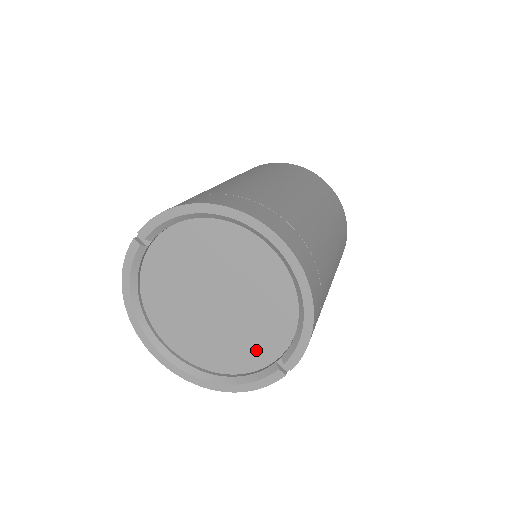
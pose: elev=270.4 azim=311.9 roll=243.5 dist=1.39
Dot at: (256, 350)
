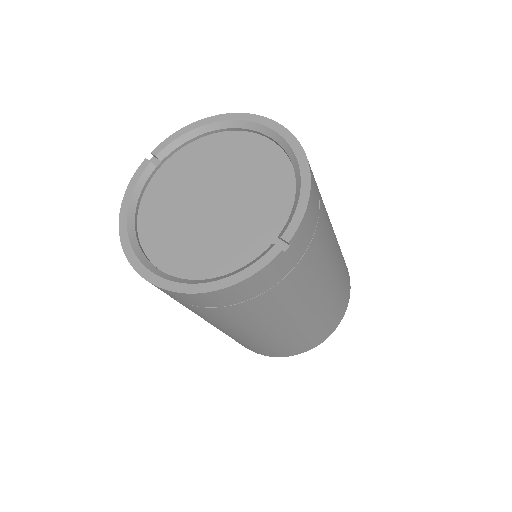
Dot at: (250, 241)
